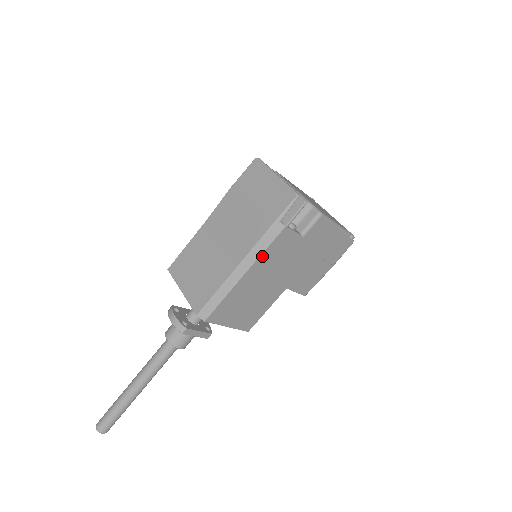
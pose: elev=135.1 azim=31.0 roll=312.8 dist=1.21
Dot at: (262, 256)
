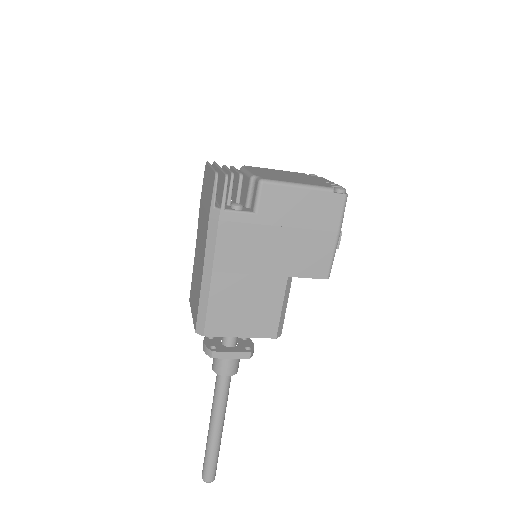
Dot at: (218, 249)
